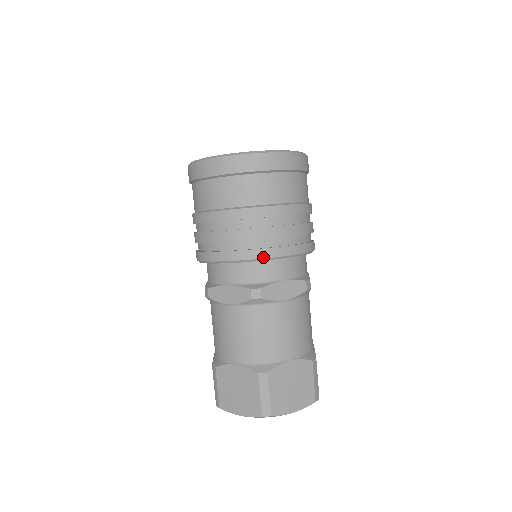
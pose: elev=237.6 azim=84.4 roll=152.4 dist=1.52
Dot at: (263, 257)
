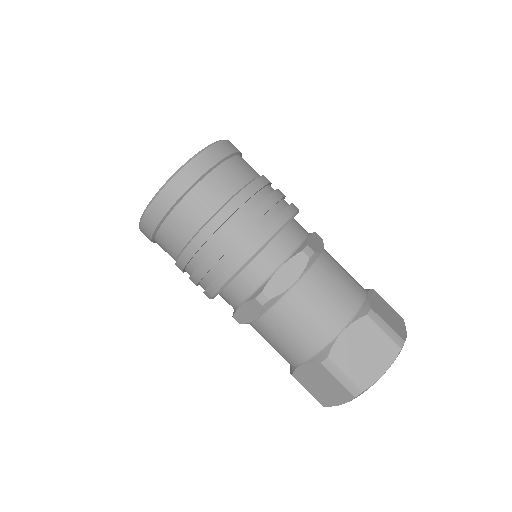
Dot at: (241, 265)
